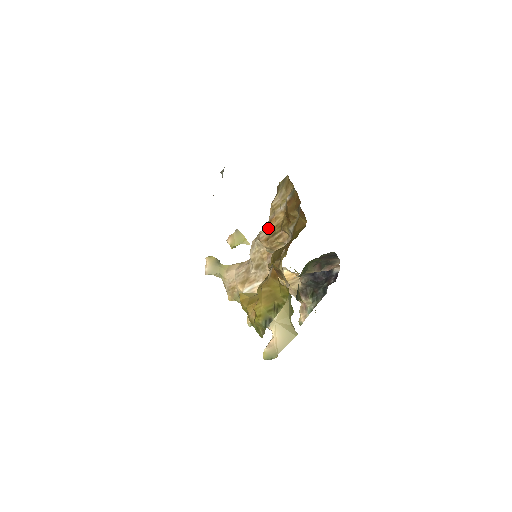
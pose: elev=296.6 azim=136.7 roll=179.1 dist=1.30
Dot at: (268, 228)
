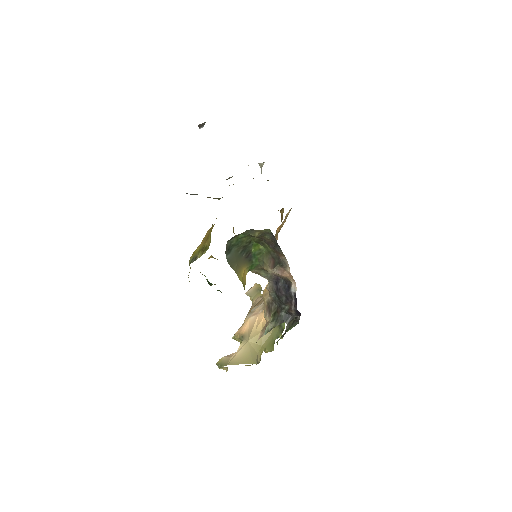
Dot at: (275, 235)
